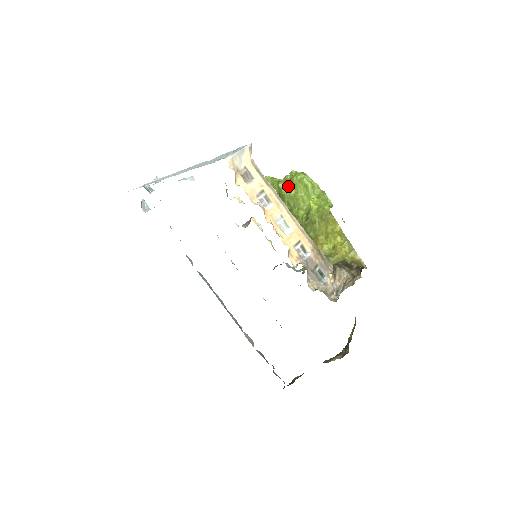
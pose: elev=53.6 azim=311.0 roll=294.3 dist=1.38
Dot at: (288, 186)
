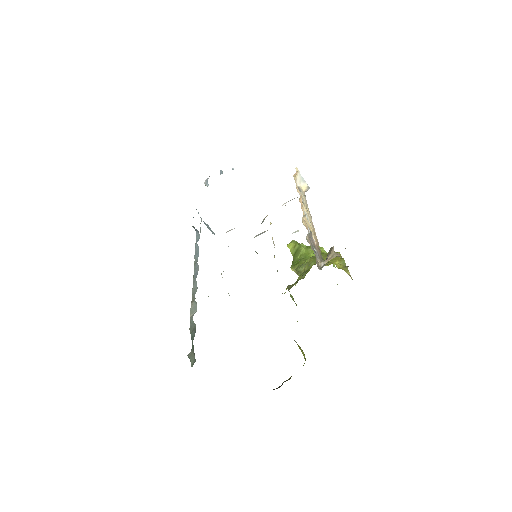
Dot at: (307, 248)
